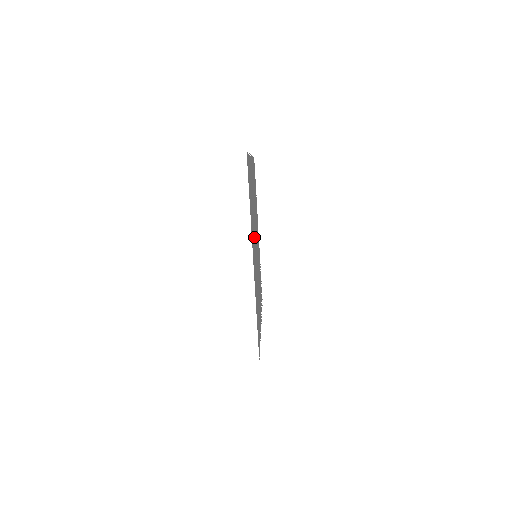
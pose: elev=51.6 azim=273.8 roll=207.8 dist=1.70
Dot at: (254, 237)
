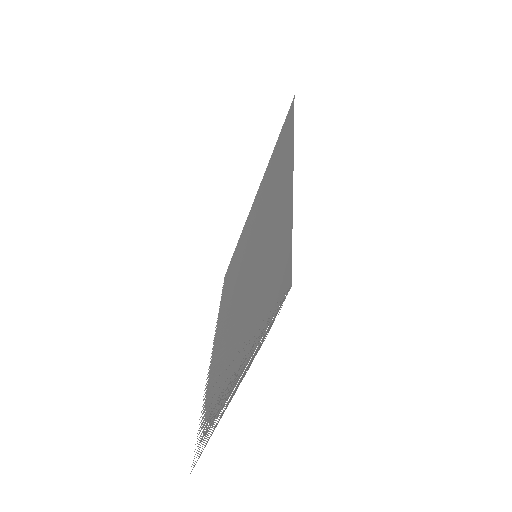
Dot at: occluded
